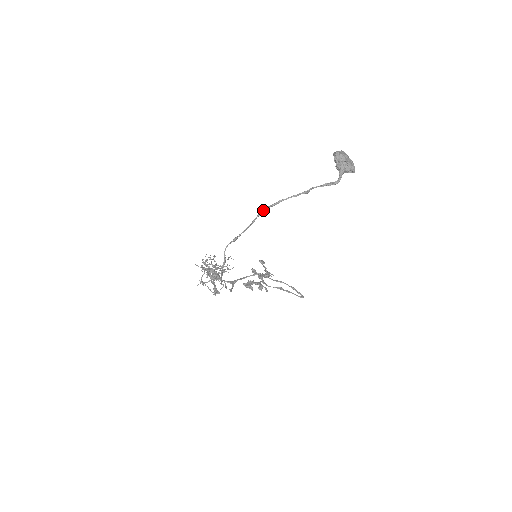
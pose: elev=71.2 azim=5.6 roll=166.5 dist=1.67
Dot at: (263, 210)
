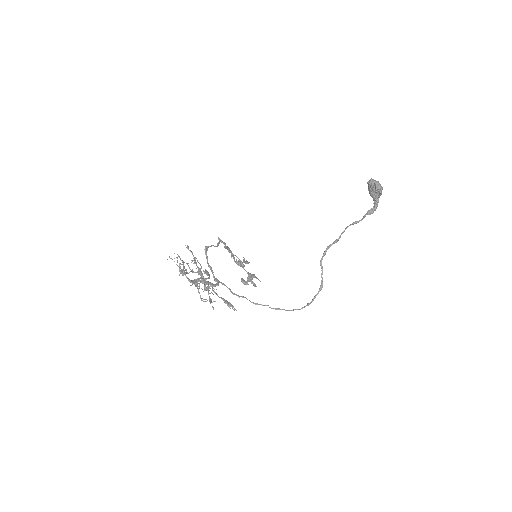
Dot at: (328, 248)
